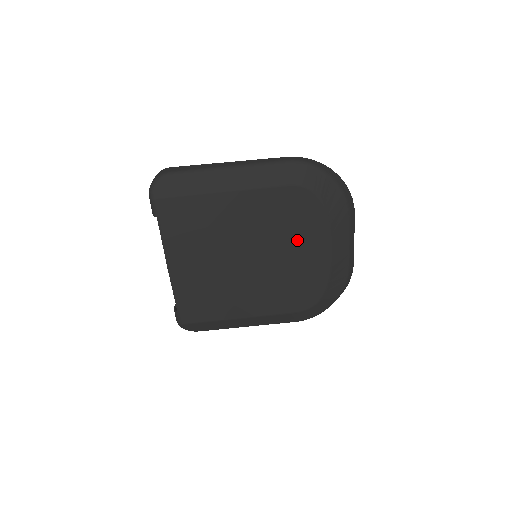
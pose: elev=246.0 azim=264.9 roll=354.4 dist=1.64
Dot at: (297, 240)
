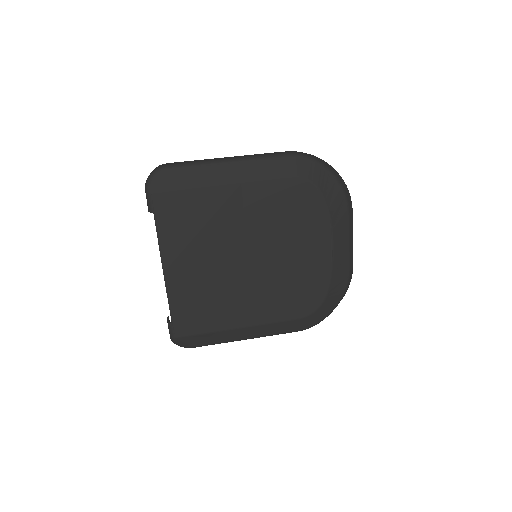
Dot at: (298, 236)
